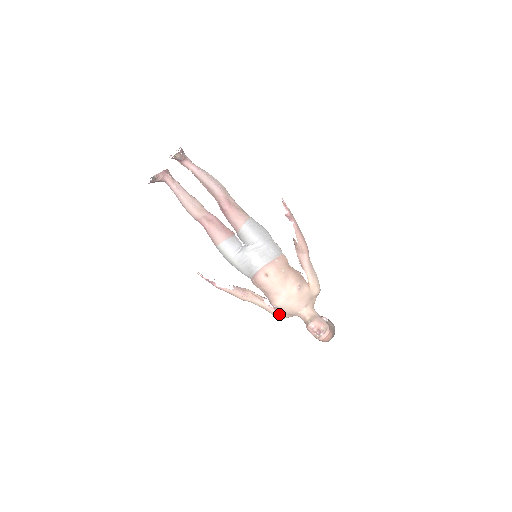
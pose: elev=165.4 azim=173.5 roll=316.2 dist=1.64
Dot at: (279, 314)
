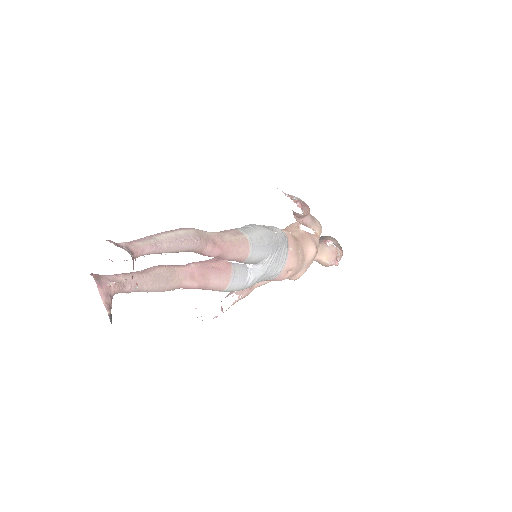
Dot at: occluded
